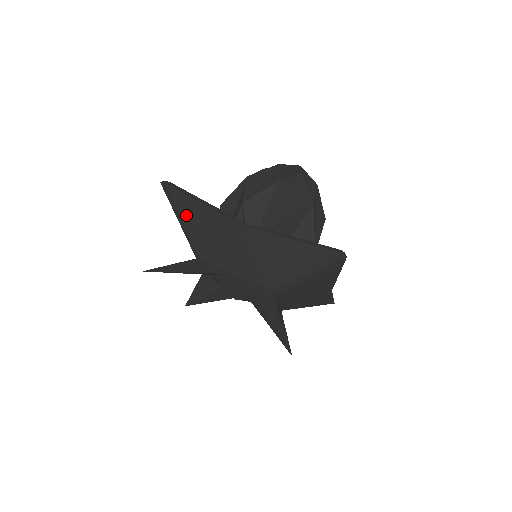
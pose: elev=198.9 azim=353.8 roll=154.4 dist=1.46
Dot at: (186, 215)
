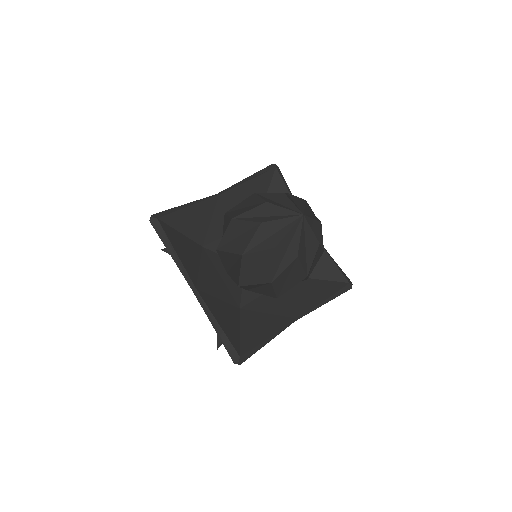
Dot at: occluded
